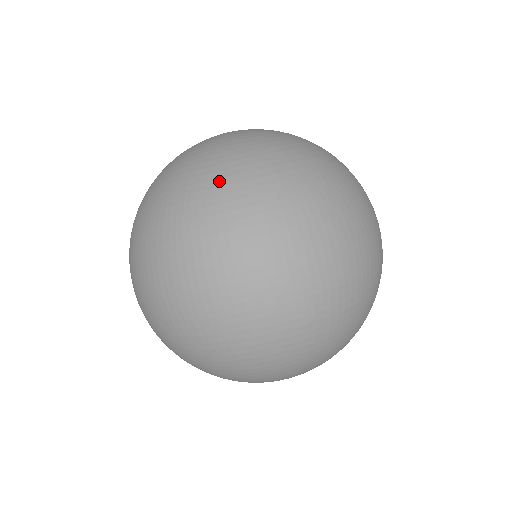
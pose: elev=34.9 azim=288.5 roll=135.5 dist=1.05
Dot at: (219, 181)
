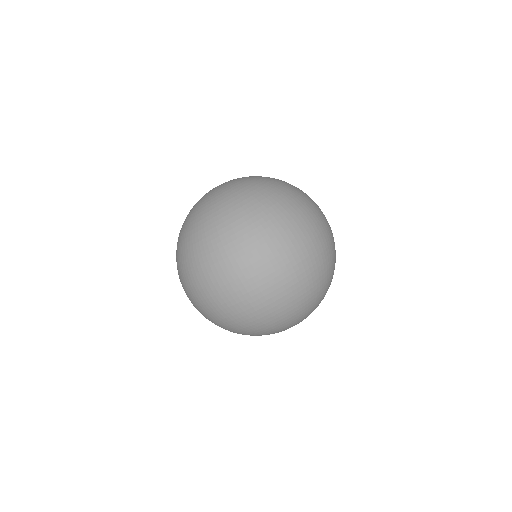
Dot at: (207, 228)
